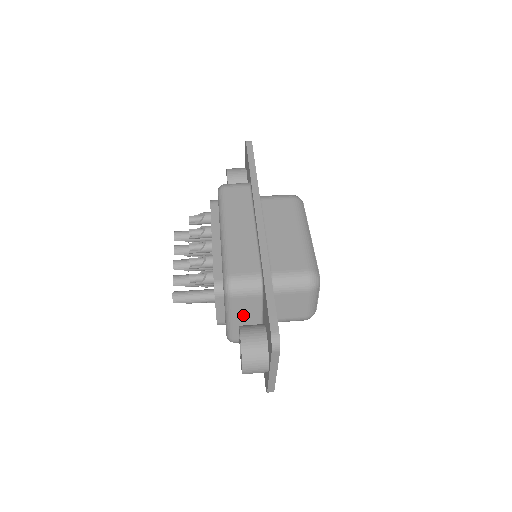
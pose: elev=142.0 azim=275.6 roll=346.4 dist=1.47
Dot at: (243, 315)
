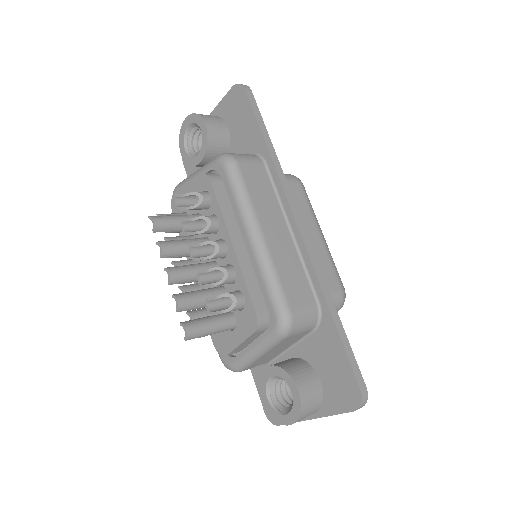
Dot at: (276, 349)
